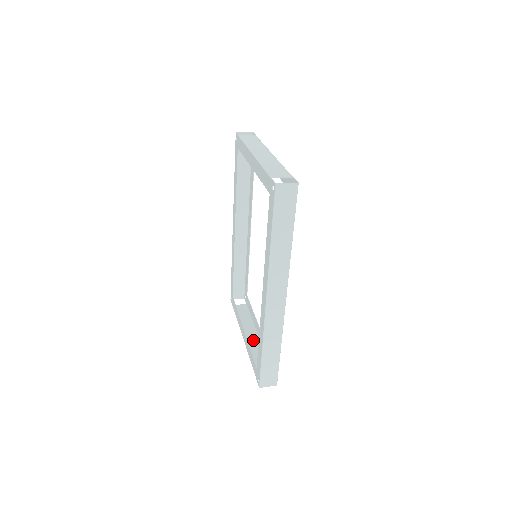
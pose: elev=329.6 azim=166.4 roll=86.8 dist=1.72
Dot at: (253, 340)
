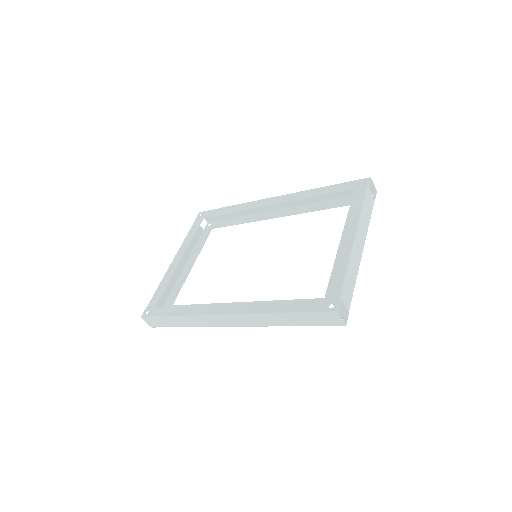
Dot at: (176, 270)
